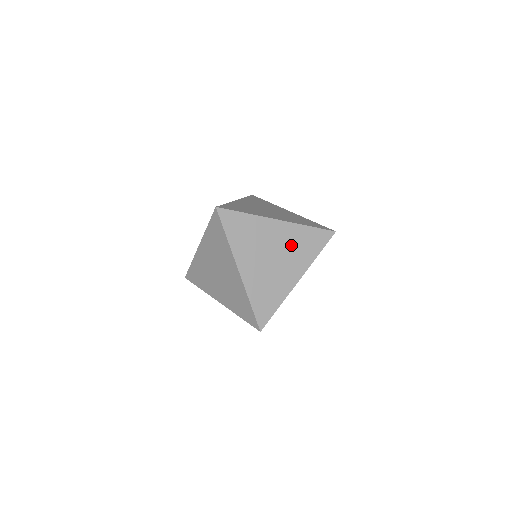
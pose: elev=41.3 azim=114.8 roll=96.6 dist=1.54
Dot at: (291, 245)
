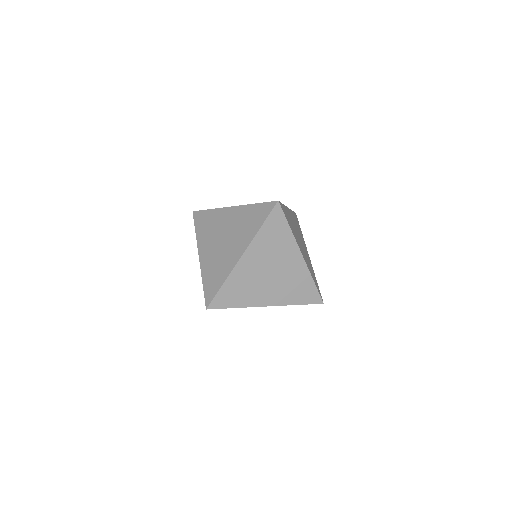
Dot at: (269, 252)
